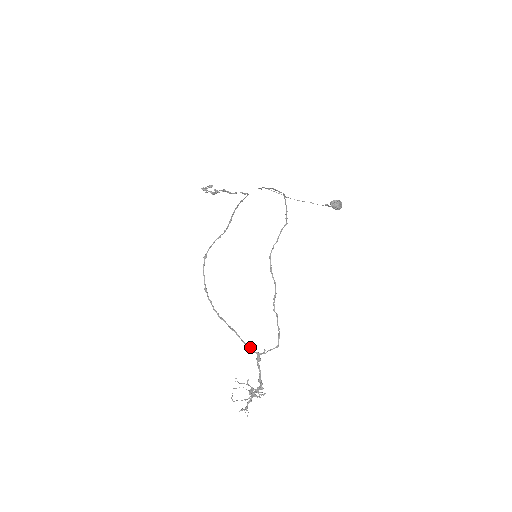
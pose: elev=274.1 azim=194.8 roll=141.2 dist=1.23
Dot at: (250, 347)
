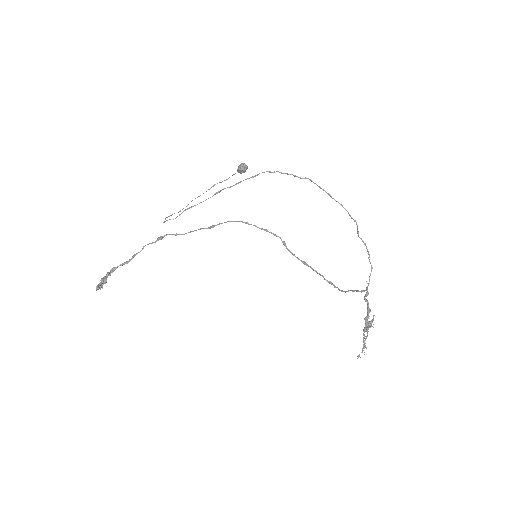
Dot at: (363, 290)
